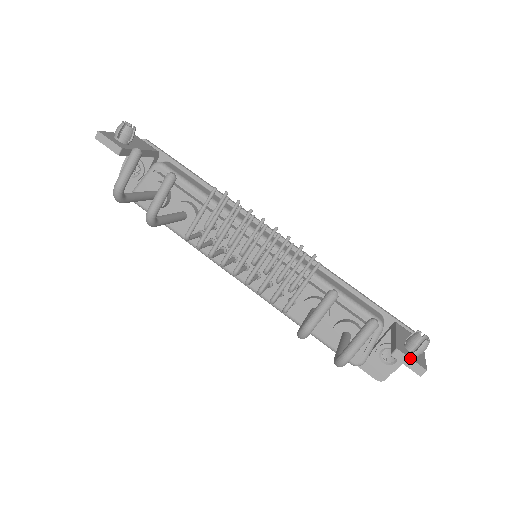
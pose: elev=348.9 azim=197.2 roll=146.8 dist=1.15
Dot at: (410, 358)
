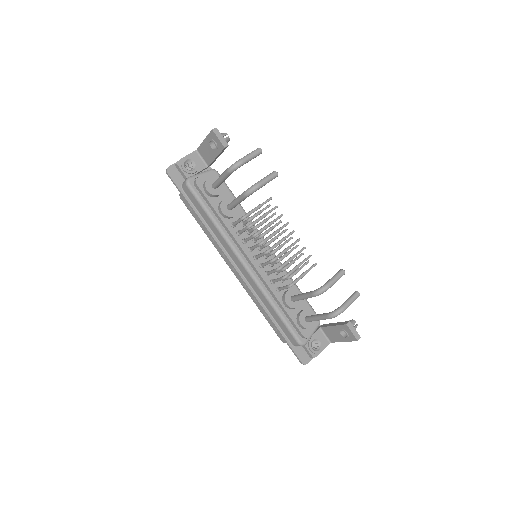
Dot at: occluded
